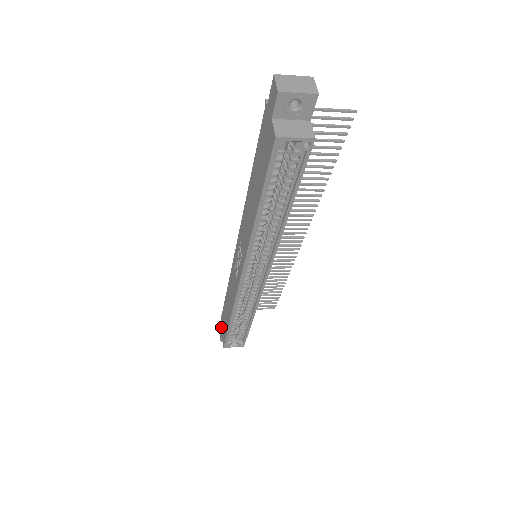
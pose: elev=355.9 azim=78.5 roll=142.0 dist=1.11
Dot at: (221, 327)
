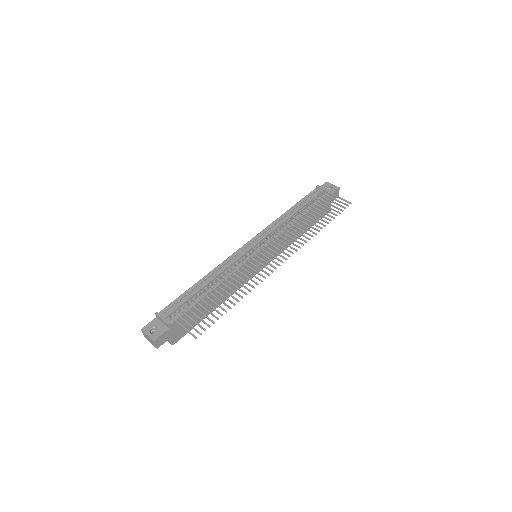
Dot at: occluded
